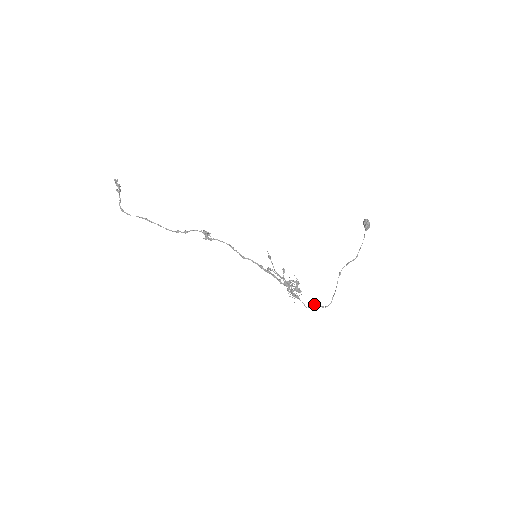
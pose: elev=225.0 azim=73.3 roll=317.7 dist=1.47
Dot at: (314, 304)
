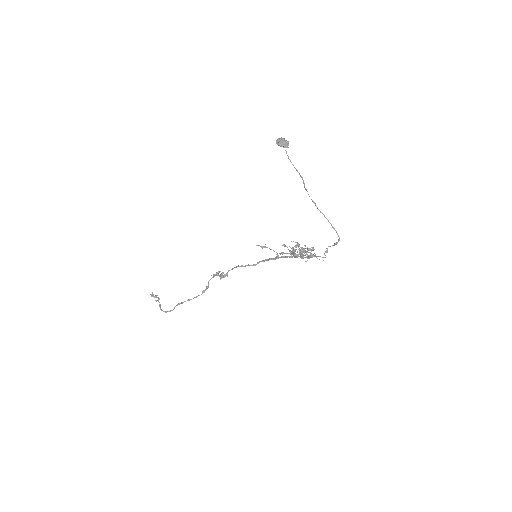
Dot at: occluded
